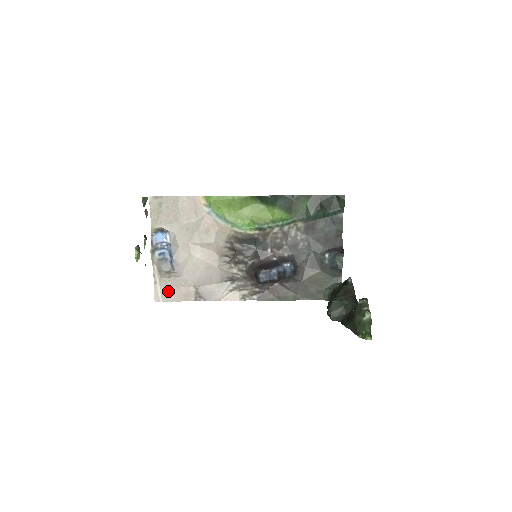
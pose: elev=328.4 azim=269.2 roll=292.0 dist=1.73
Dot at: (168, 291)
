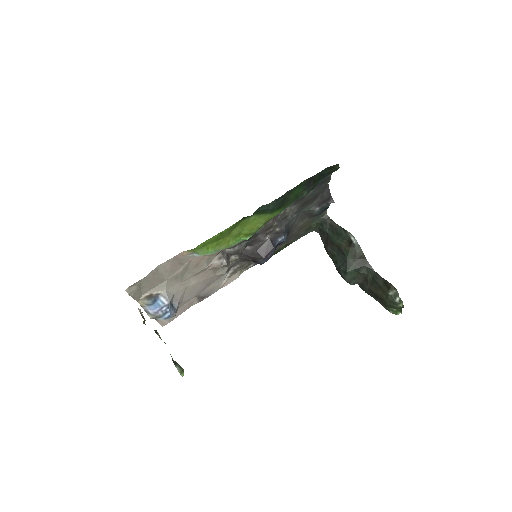
Dot at: occluded
